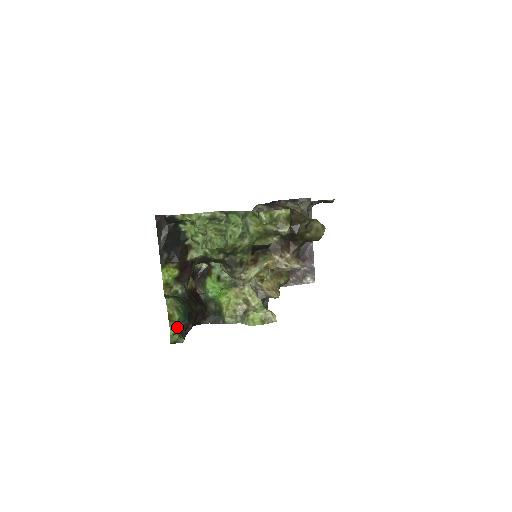
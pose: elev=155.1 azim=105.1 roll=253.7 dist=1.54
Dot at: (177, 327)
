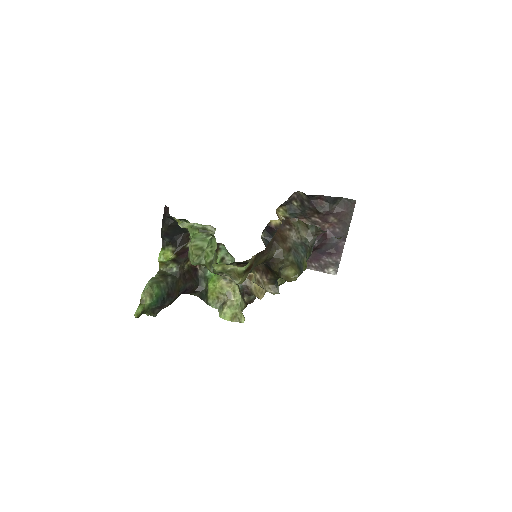
Dot at: (147, 309)
